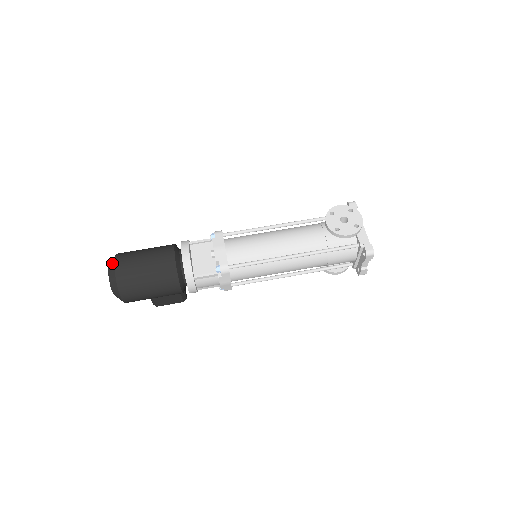
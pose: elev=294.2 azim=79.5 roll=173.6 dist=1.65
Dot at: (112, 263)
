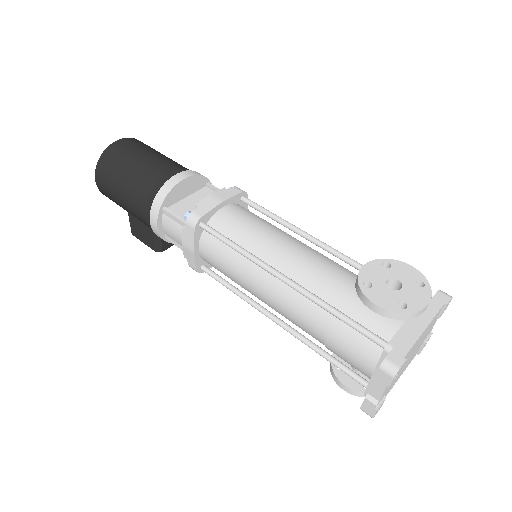
Dot at: occluded
